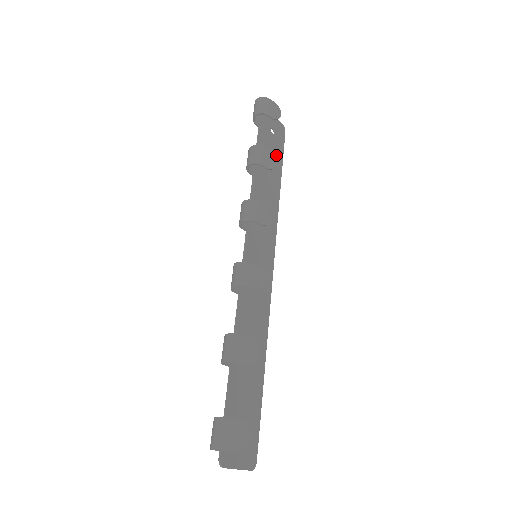
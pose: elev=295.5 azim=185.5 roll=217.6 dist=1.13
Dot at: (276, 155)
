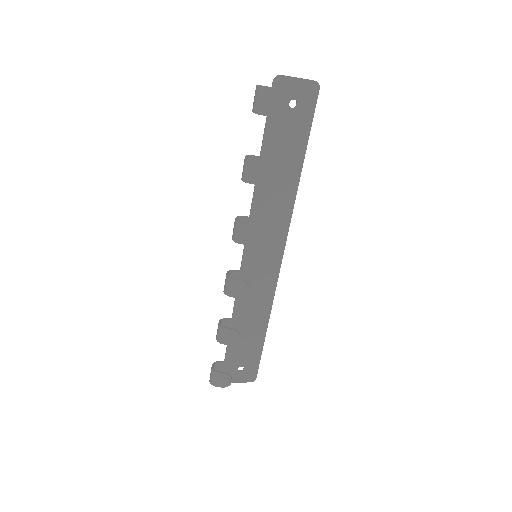
Dot at: (297, 134)
